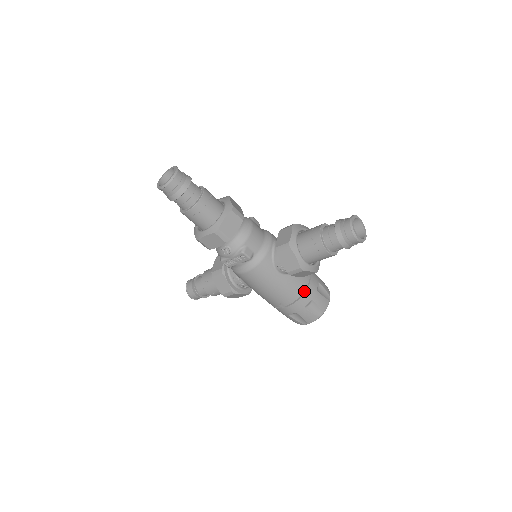
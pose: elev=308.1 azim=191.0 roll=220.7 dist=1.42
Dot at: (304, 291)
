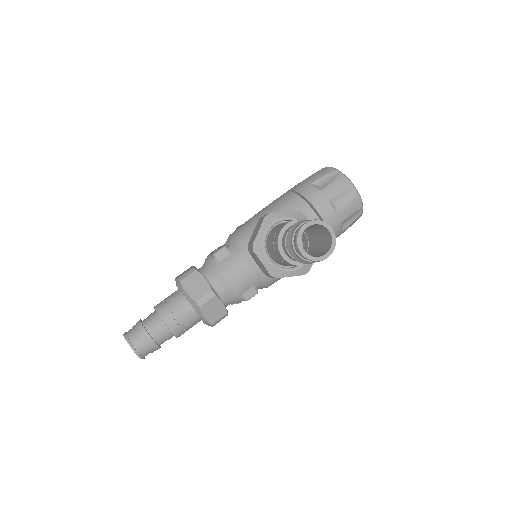
Dot at: occluded
